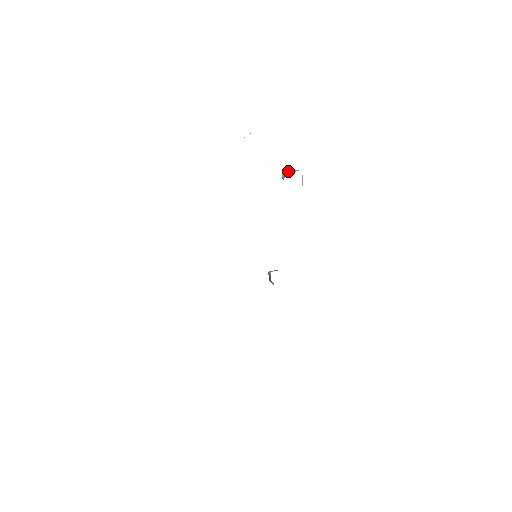
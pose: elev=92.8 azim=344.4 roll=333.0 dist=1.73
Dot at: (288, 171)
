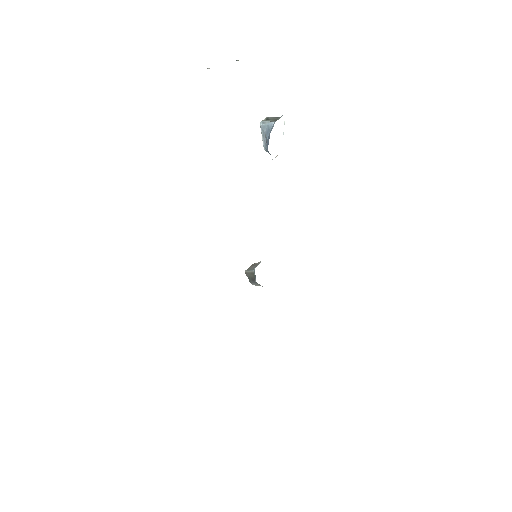
Dot at: occluded
